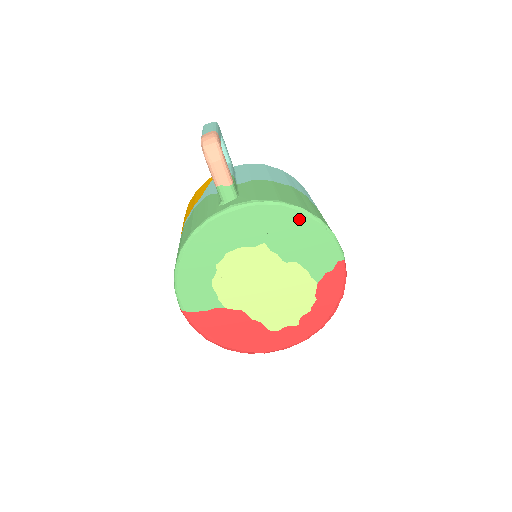
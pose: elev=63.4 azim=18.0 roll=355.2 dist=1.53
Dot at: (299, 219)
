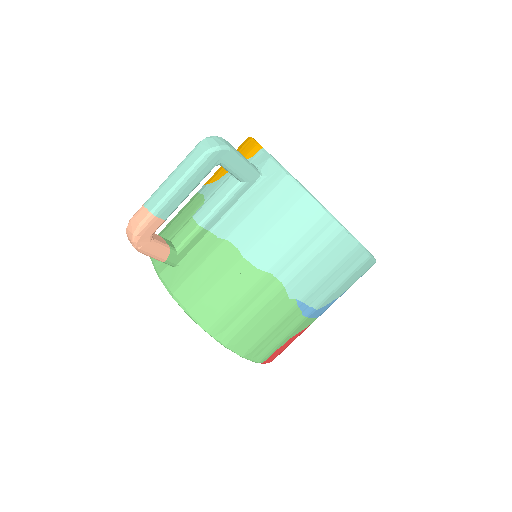
Dot at: occluded
